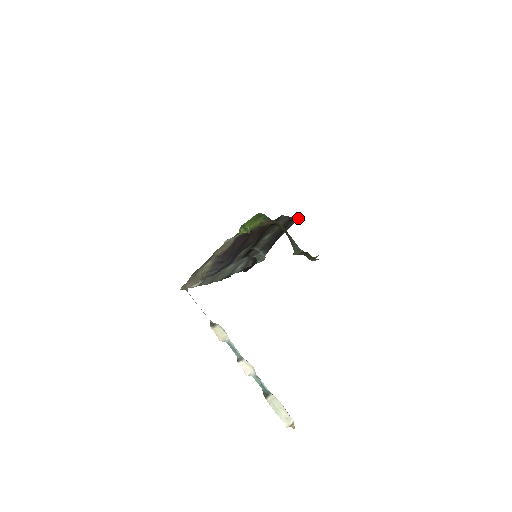
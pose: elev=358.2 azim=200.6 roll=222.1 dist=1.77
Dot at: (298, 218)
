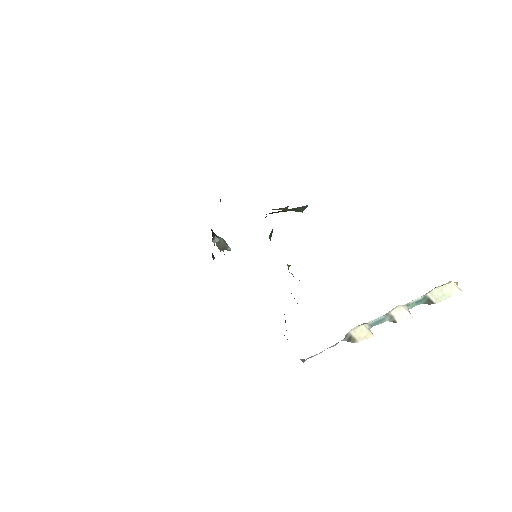
Dot at: occluded
